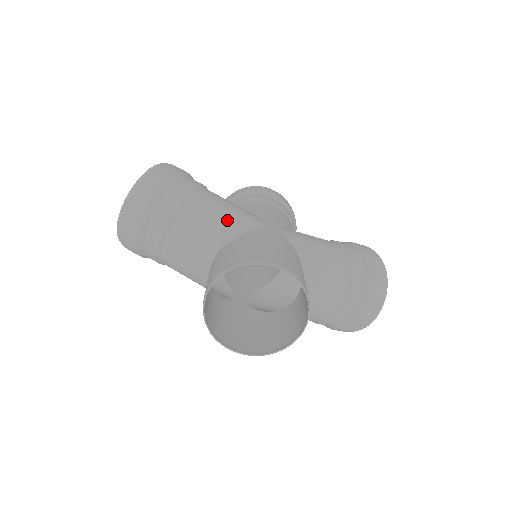
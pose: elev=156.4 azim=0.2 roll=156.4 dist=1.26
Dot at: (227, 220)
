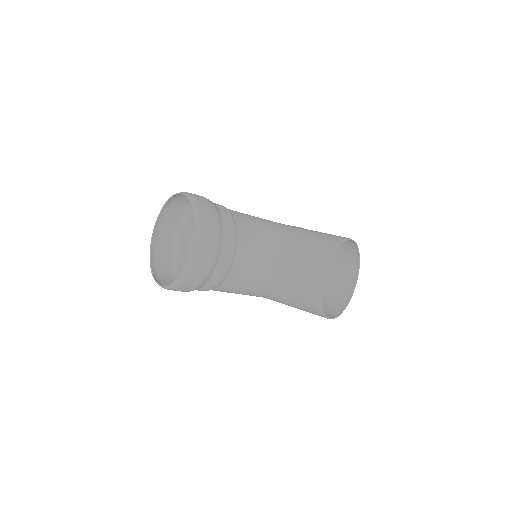
Dot at: (266, 226)
